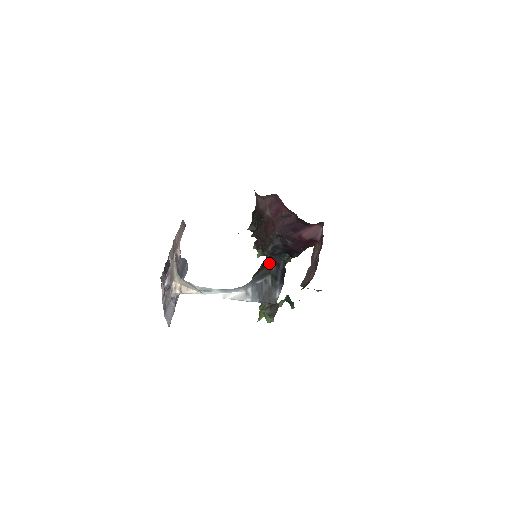
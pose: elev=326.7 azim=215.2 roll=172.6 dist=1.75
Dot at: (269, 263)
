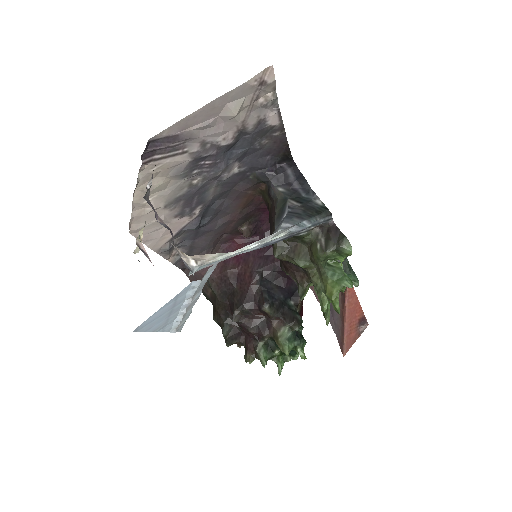
Dot at: (275, 199)
